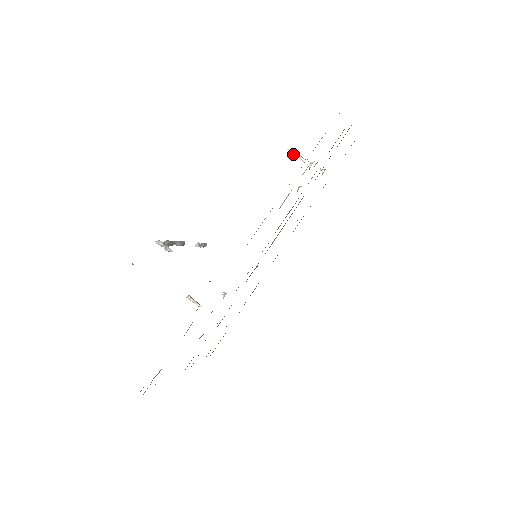
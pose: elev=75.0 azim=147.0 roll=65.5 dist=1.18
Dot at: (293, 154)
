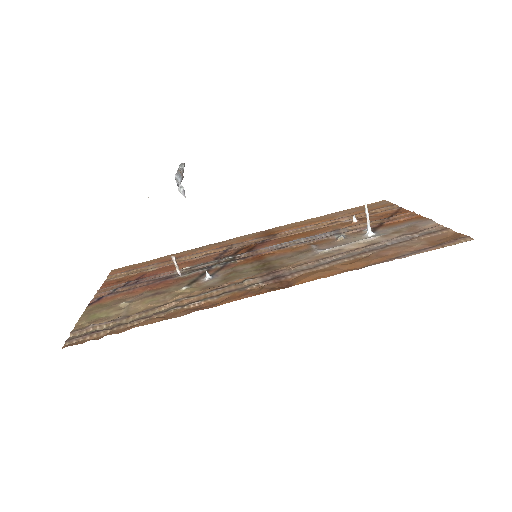
Dot at: (366, 212)
